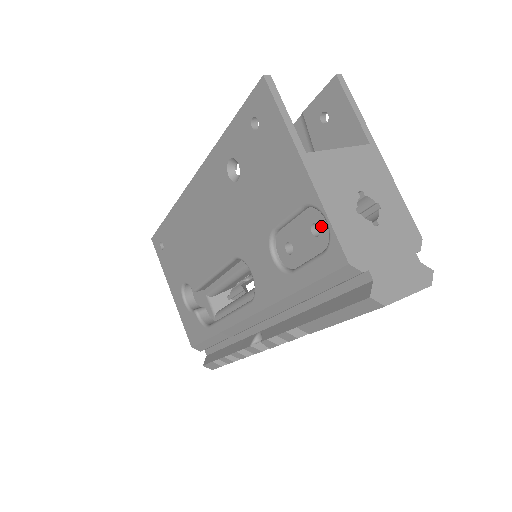
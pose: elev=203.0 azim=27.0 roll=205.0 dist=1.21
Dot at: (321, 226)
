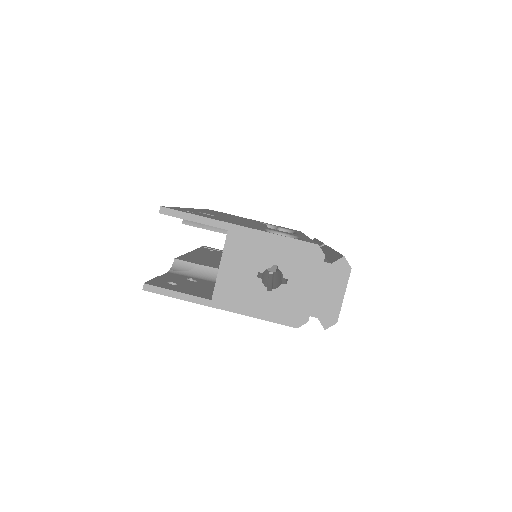
Dot at: occluded
